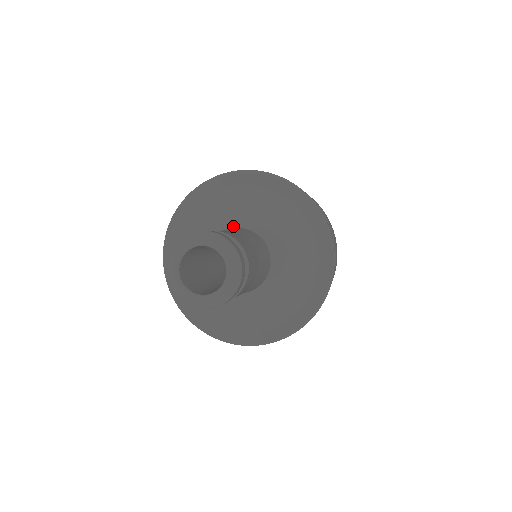
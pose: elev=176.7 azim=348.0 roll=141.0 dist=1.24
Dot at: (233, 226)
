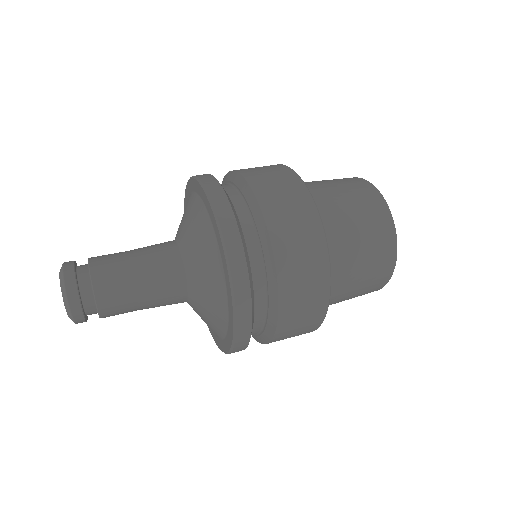
Dot at: occluded
